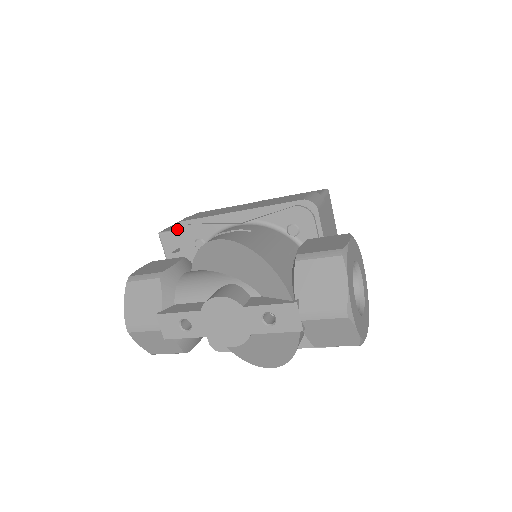
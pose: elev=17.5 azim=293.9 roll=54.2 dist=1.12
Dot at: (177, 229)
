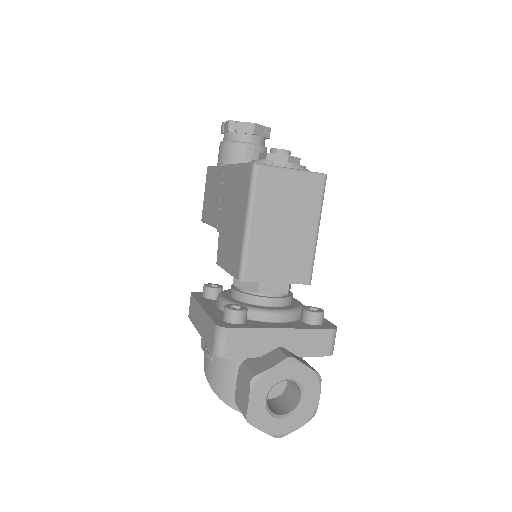
Dot at: occluded
